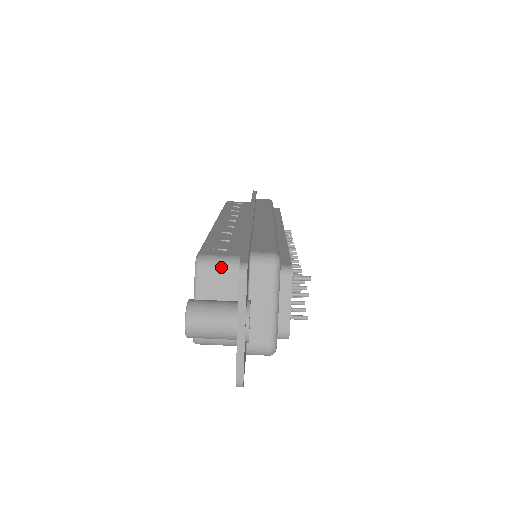
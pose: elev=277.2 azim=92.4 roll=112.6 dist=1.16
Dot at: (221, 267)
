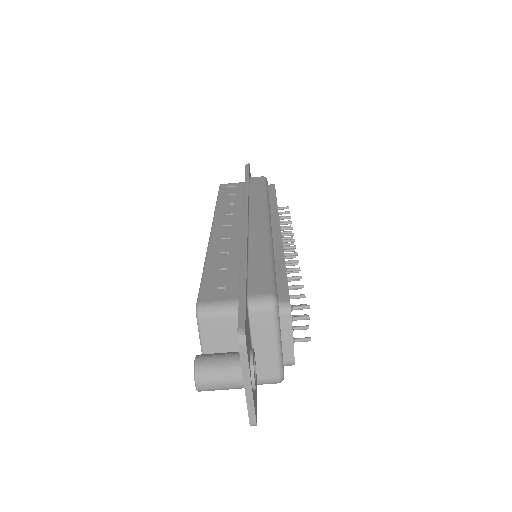
Dot at: (221, 314)
